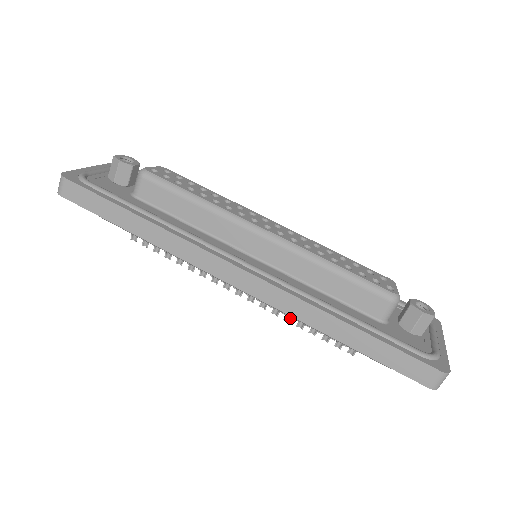
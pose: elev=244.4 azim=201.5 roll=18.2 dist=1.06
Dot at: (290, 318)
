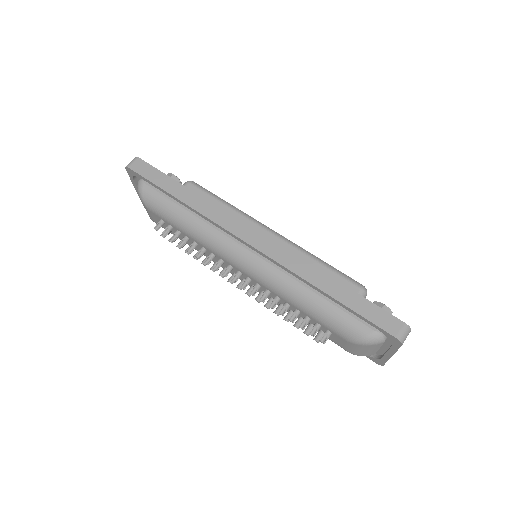
Dot at: (274, 305)
